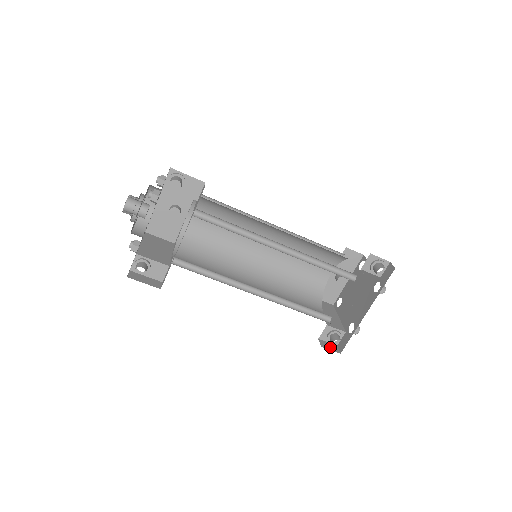
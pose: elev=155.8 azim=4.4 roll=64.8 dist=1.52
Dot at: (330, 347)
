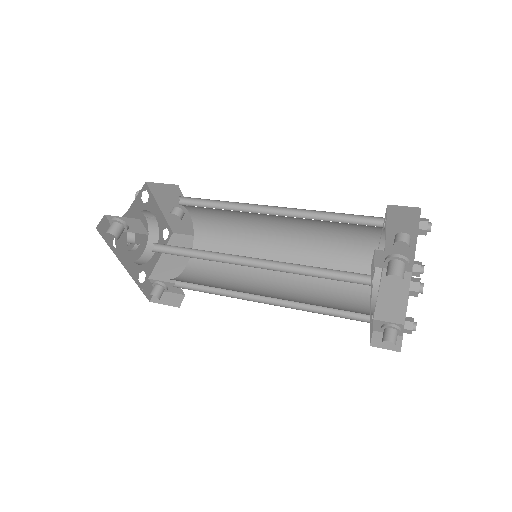
Dot at: (387, 343)
